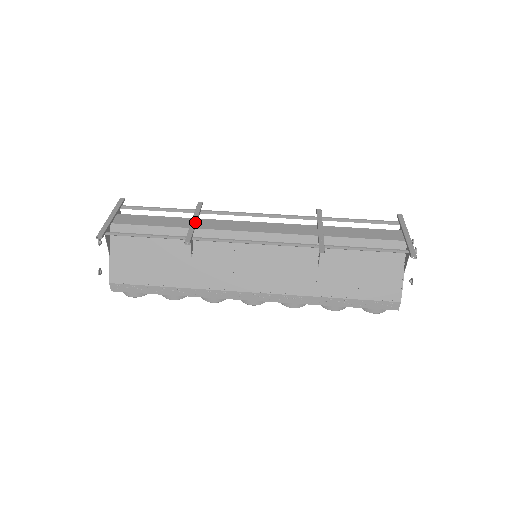
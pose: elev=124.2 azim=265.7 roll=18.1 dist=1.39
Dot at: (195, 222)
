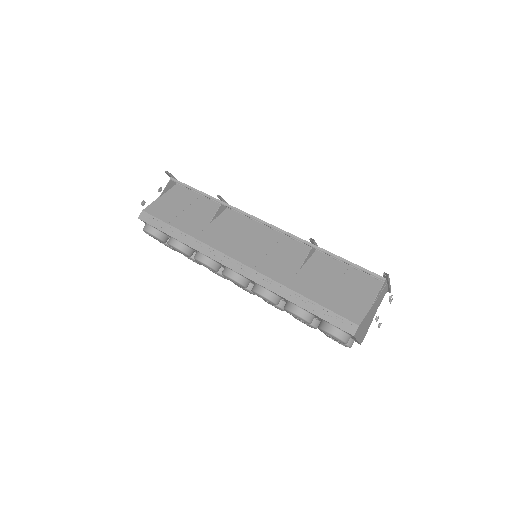
Dot at: occluded
